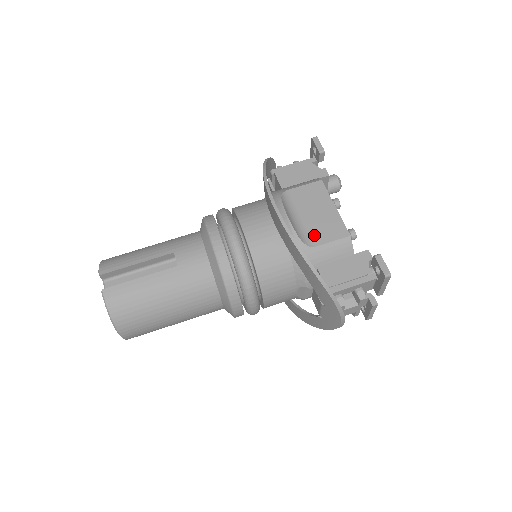
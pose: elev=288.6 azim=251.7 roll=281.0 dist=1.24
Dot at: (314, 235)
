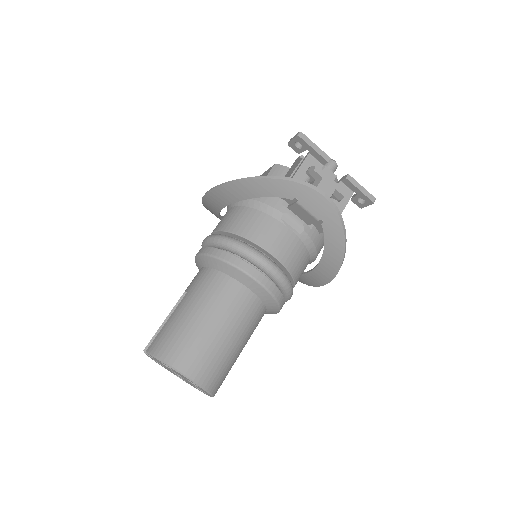
Dot at: occluded
